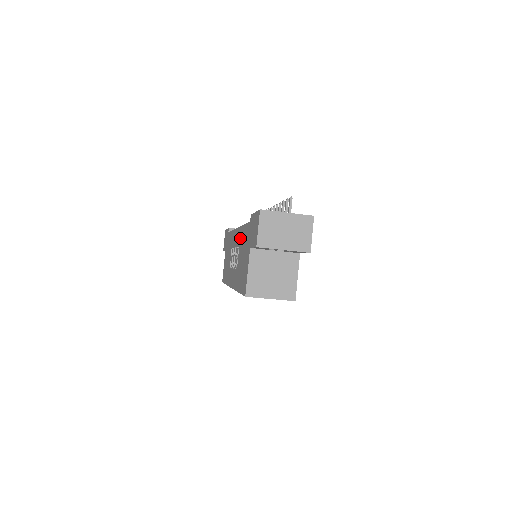
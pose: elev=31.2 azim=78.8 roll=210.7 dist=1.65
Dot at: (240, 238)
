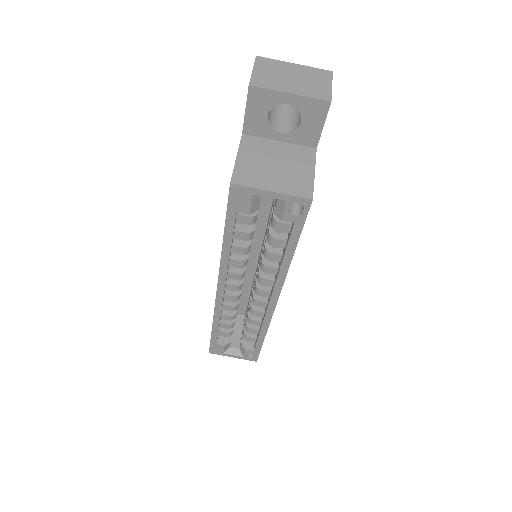
Dot at: occluded
